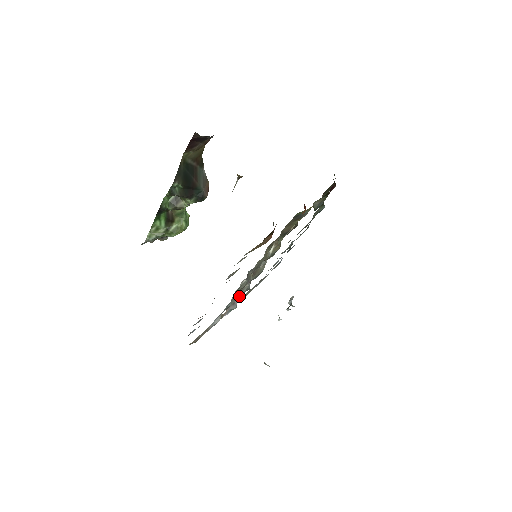
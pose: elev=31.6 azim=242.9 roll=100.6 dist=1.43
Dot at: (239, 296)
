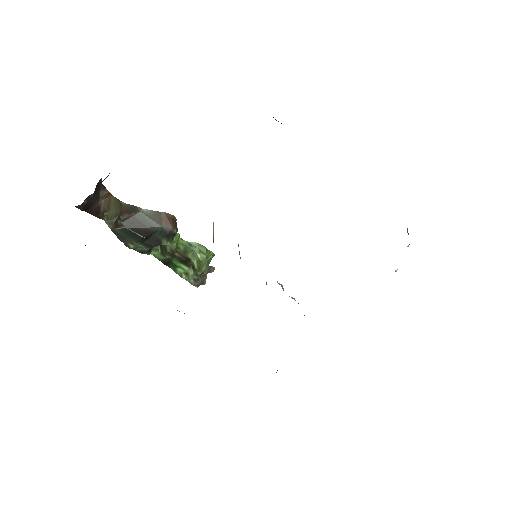
Dot at: occluded
